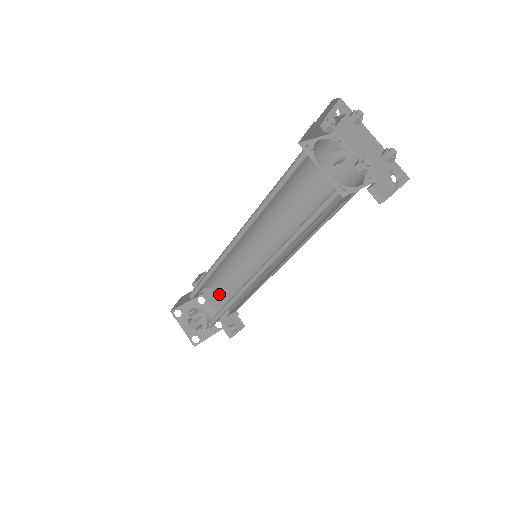
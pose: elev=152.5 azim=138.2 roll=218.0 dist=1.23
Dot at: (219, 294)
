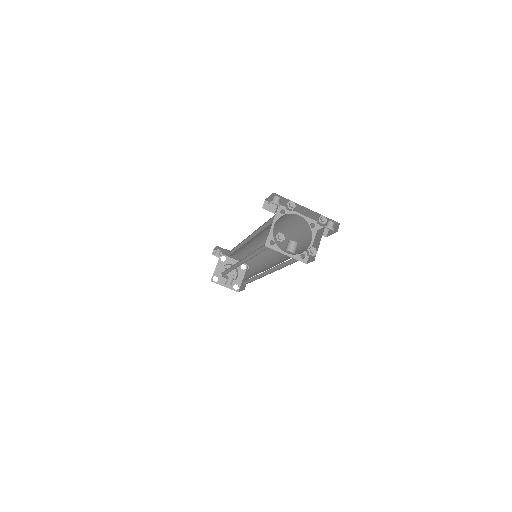
Dot at: occluded
